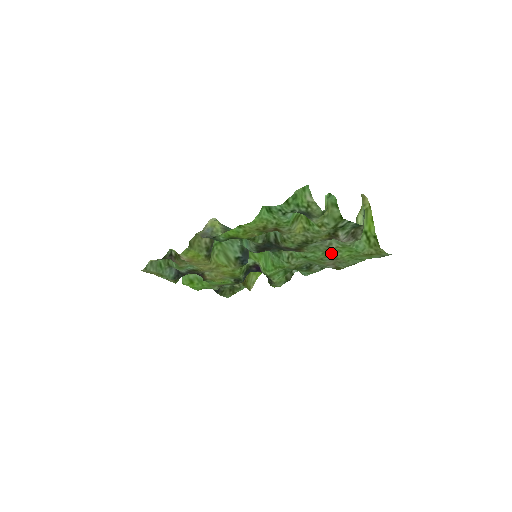
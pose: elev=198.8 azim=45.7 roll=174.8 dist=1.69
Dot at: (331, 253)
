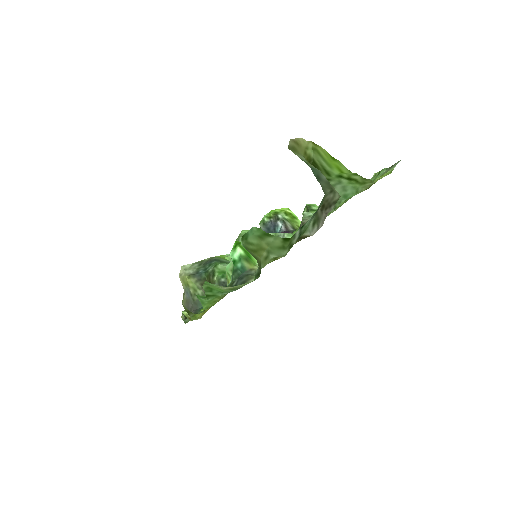
Dot at: occluded
